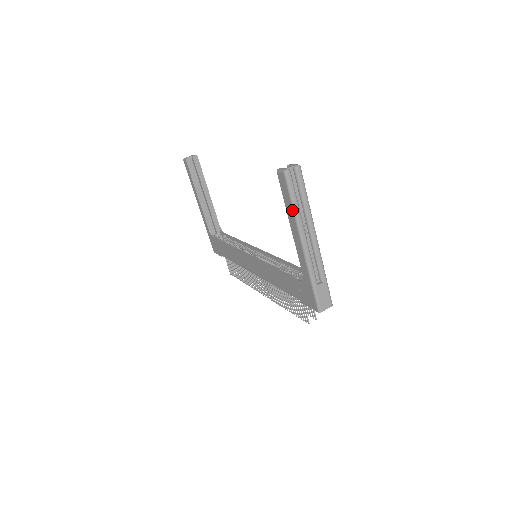
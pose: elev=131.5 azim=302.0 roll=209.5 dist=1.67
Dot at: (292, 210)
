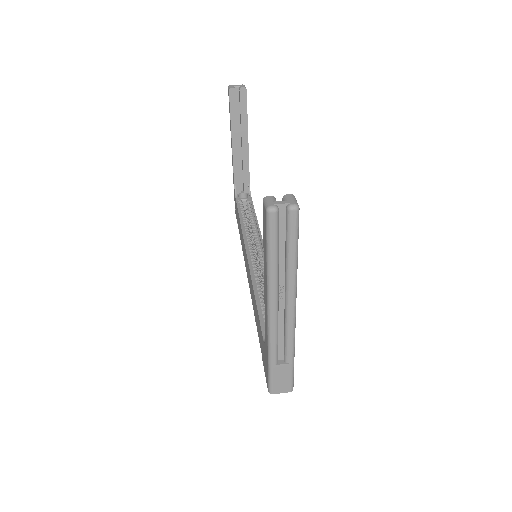
Dot at: (266, 264)
